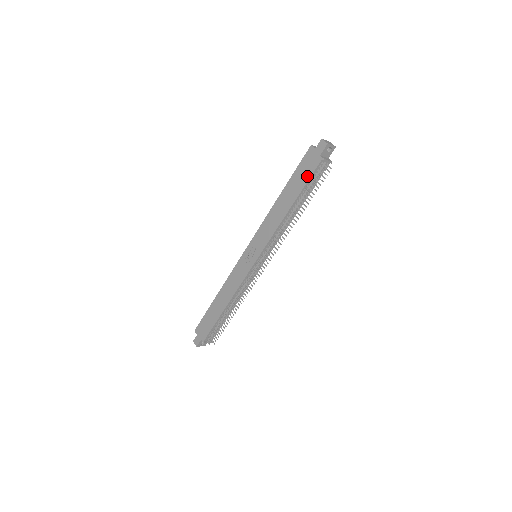
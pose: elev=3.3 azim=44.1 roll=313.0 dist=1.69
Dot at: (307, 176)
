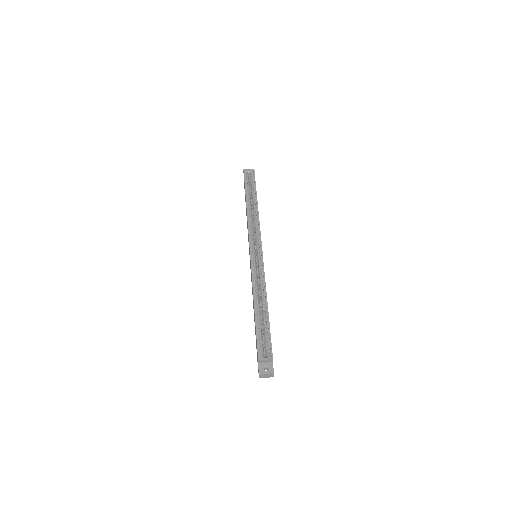
Dot at: occluded
